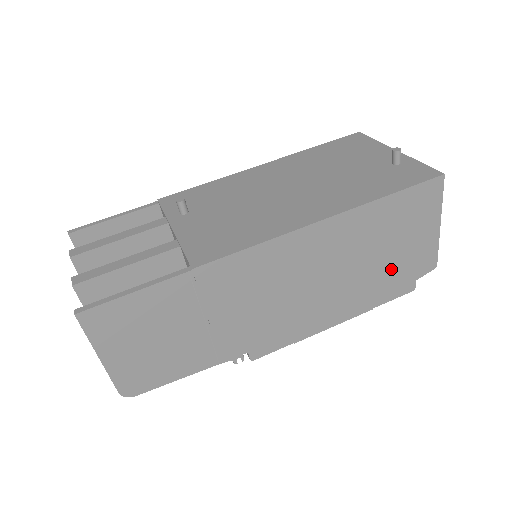
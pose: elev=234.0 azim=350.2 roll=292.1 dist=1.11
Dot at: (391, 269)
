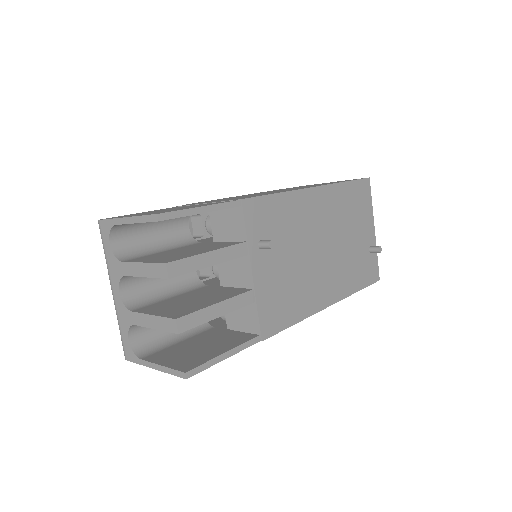
Dot at: occluded
